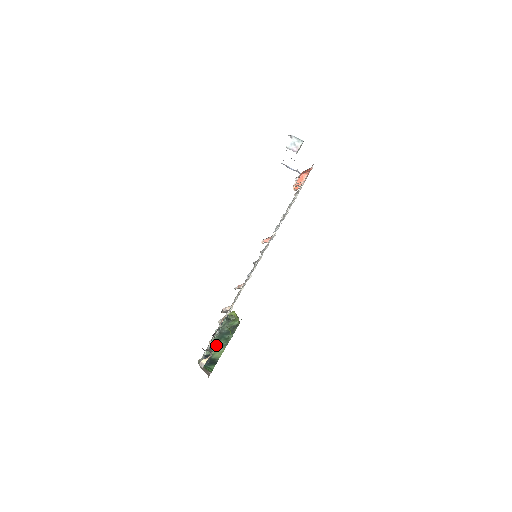
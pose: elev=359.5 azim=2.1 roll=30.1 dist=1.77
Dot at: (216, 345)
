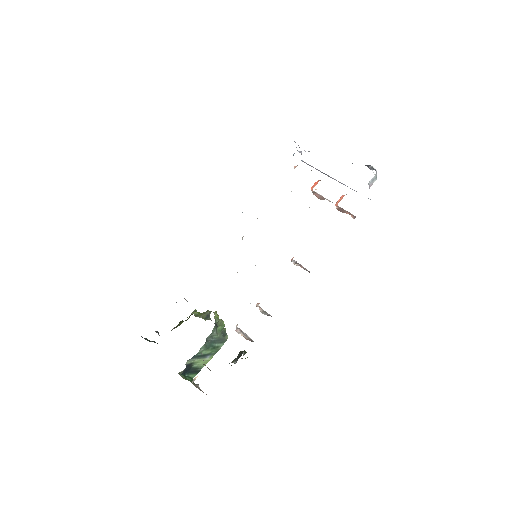
Dot at: occluded
